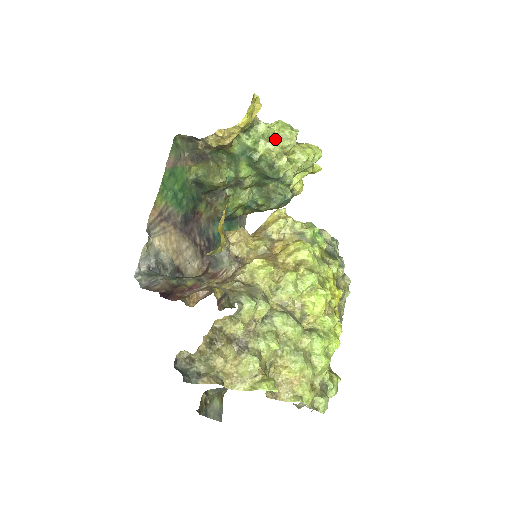
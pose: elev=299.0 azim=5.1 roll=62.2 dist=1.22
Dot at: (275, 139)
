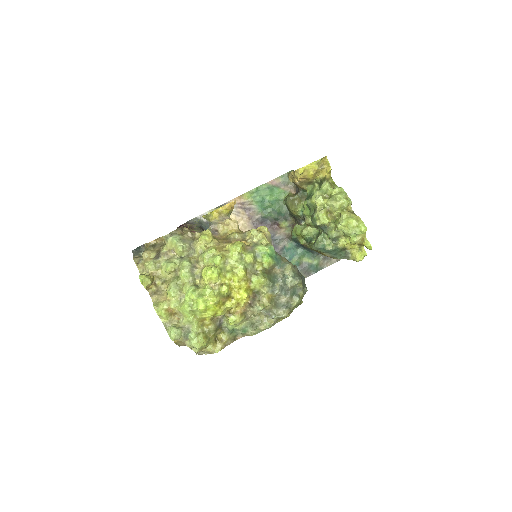
Dot at: (330, 197)
